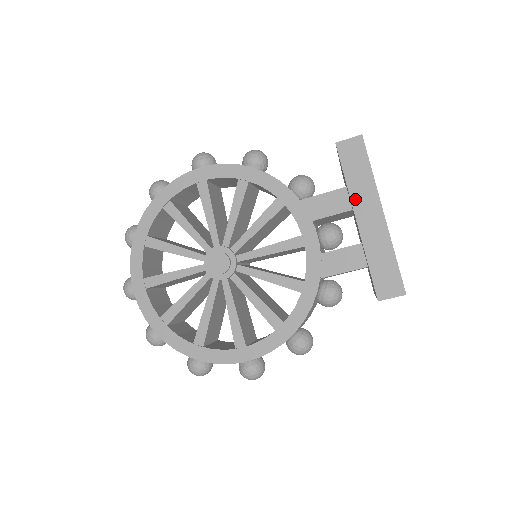
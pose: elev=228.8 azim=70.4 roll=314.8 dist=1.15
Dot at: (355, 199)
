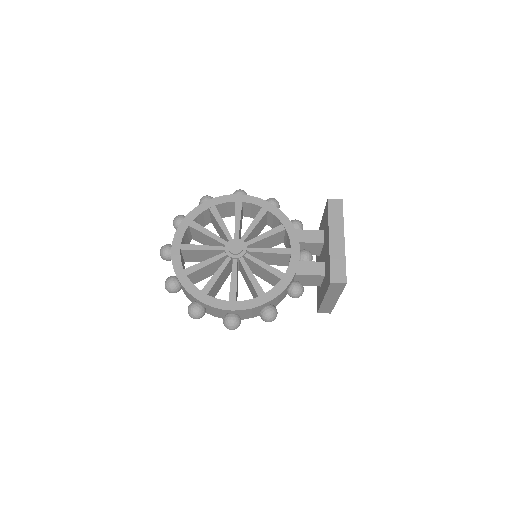
Dot at: (331, 228)
